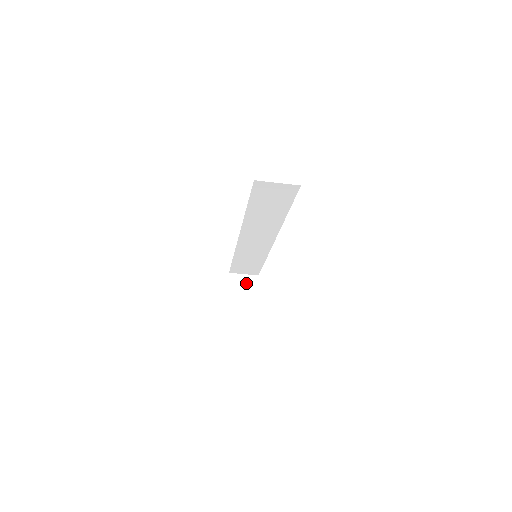
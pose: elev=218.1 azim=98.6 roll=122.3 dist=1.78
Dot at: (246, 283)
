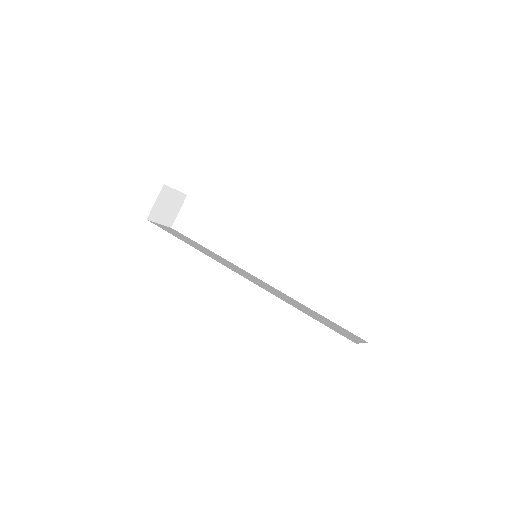
Dot at: (173, 201)
